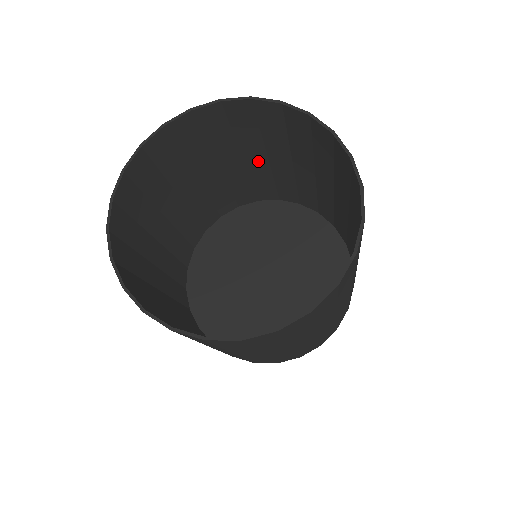
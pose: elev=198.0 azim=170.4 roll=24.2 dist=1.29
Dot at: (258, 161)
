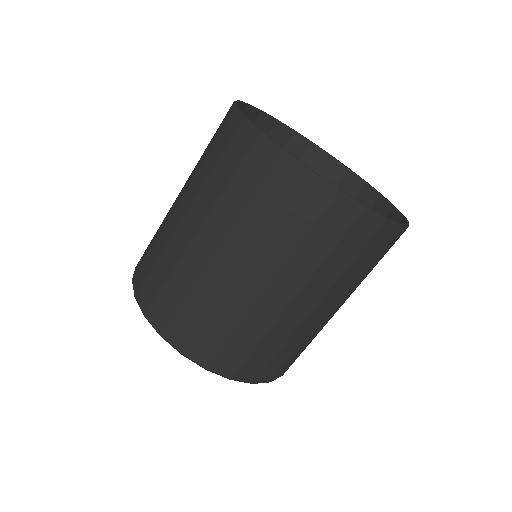
Dot at: occluded
